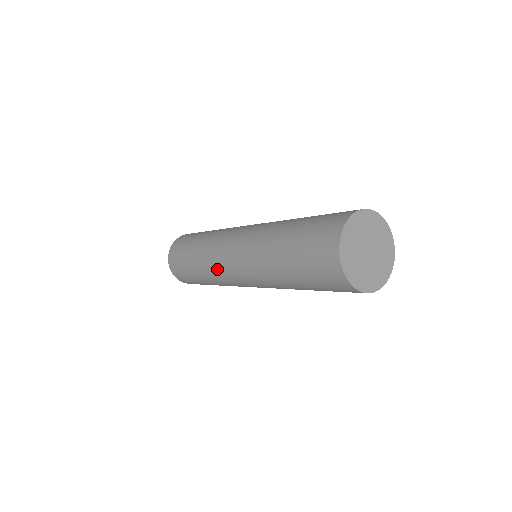
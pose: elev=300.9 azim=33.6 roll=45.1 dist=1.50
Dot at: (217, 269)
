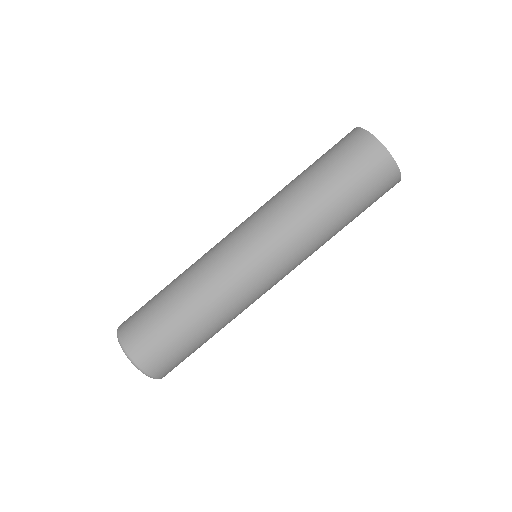
Dot at: (239, 288)
